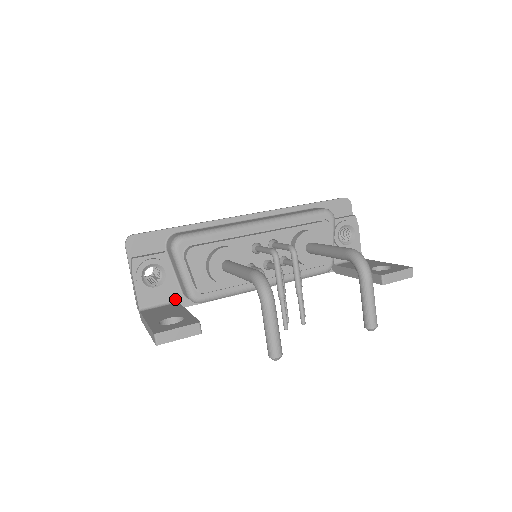
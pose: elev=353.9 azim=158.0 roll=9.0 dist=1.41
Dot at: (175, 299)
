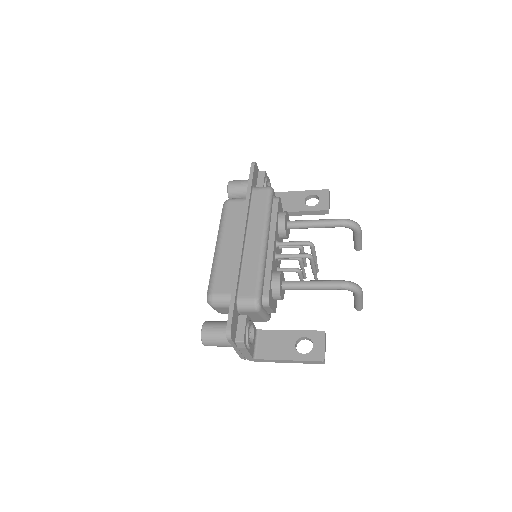
Dot at: (256, 330)
